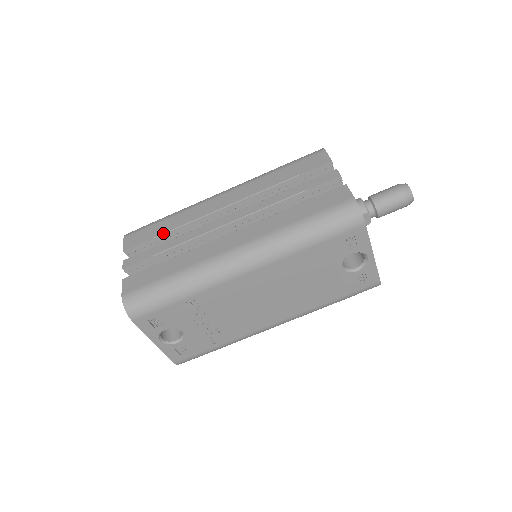
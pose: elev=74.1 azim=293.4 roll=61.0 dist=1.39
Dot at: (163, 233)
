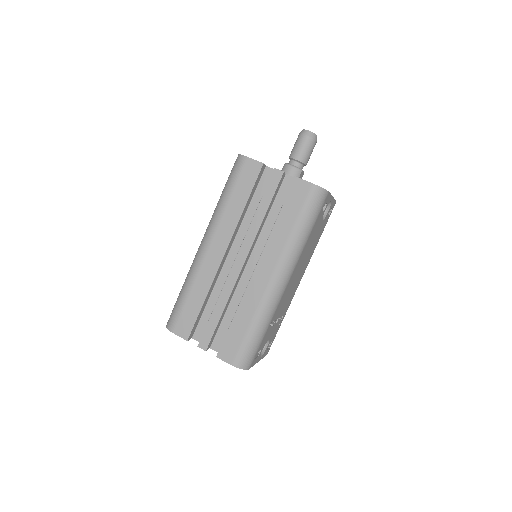
Dot at: (201, 306)
